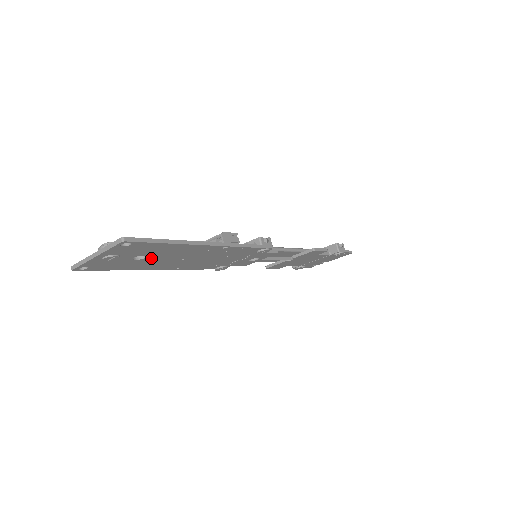
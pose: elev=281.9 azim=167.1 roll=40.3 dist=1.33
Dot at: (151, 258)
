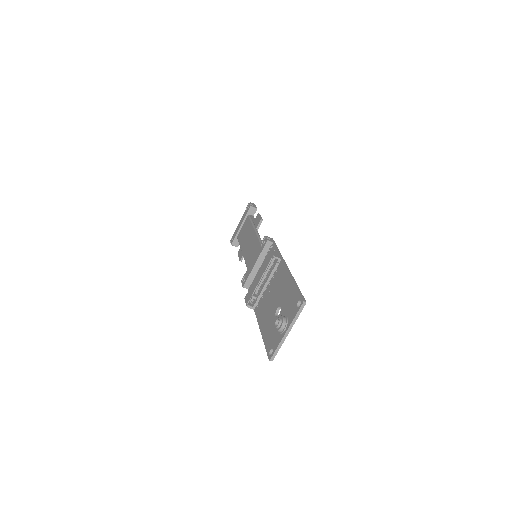
Dot at: occluded
